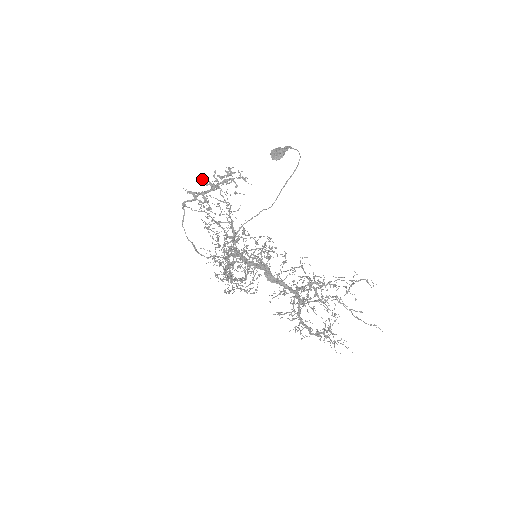
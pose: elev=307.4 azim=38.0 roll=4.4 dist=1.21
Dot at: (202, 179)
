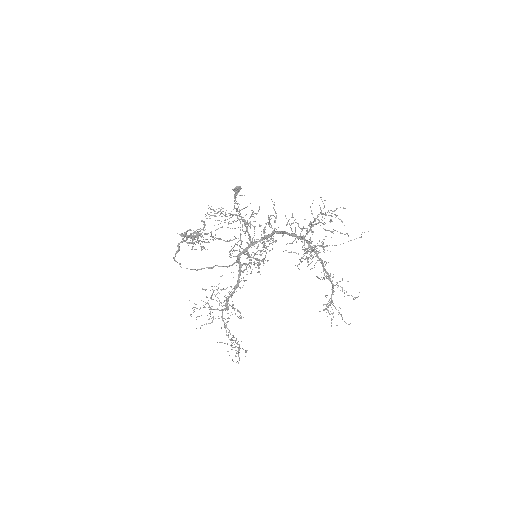
Dot at: (181, 235)
